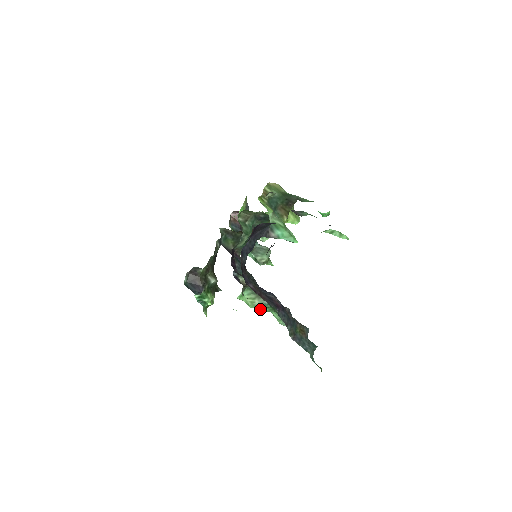
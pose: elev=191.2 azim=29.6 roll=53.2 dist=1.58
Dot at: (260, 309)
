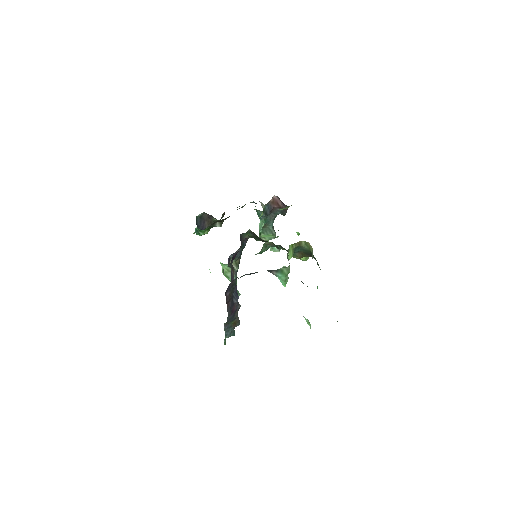
Dot at: (227, 278)
